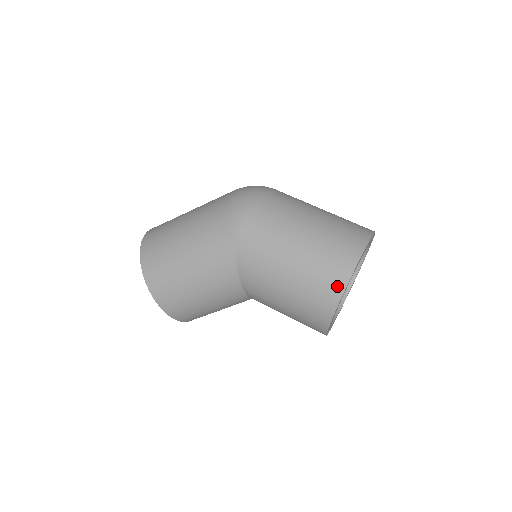
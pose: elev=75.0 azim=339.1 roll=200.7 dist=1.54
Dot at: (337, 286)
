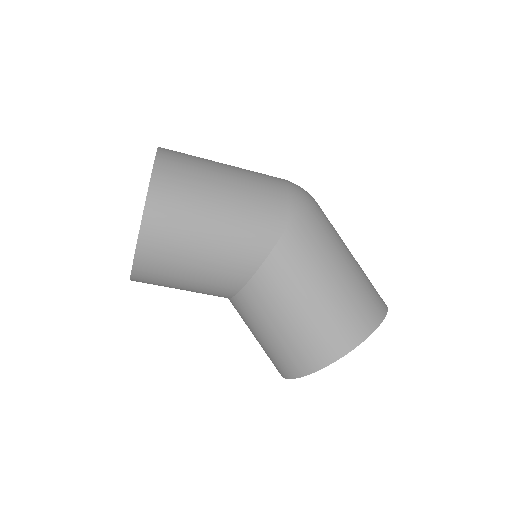
Dot at: (364, 328)
